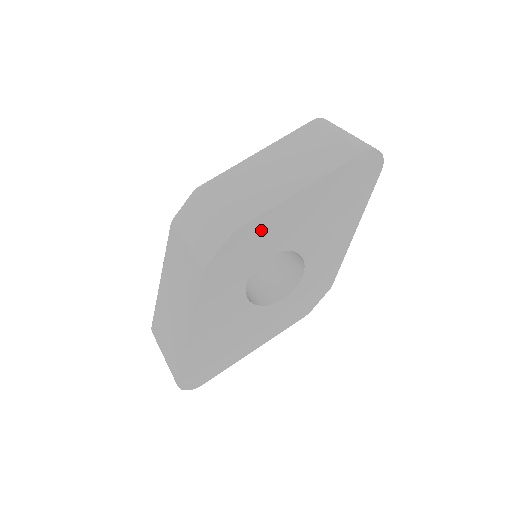
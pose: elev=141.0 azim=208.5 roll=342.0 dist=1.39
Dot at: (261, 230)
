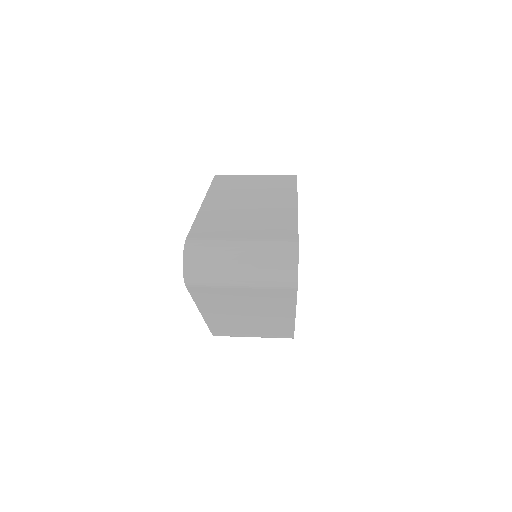
Dot at: occluded
